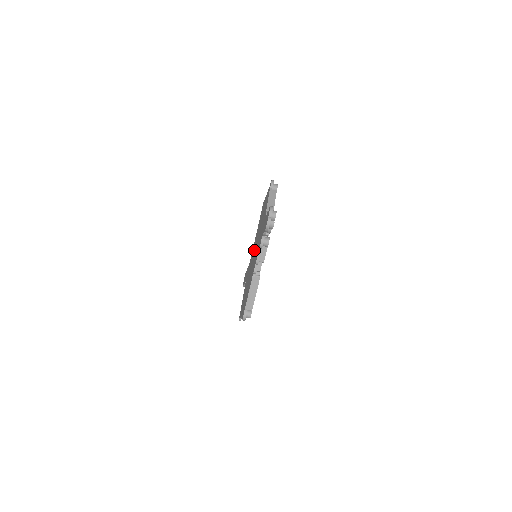
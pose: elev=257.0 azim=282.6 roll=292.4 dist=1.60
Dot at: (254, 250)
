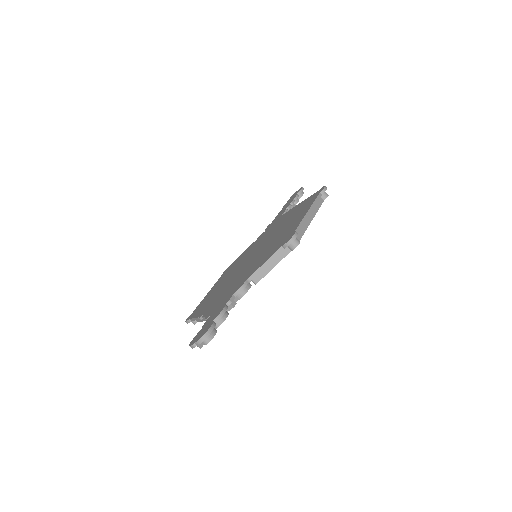
Dot at: (261, 245)
